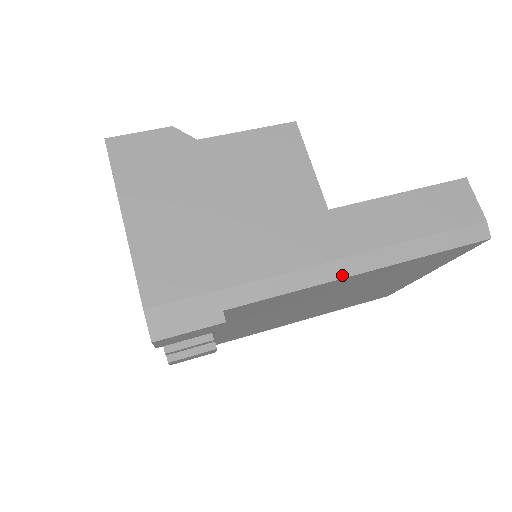
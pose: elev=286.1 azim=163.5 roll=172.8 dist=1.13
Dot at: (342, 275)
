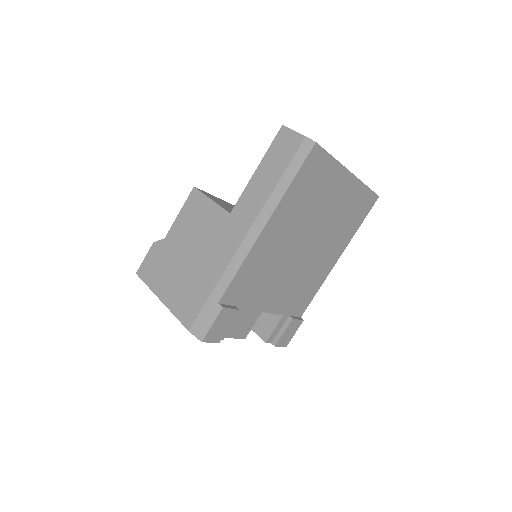
Dot at: (255, 238)
